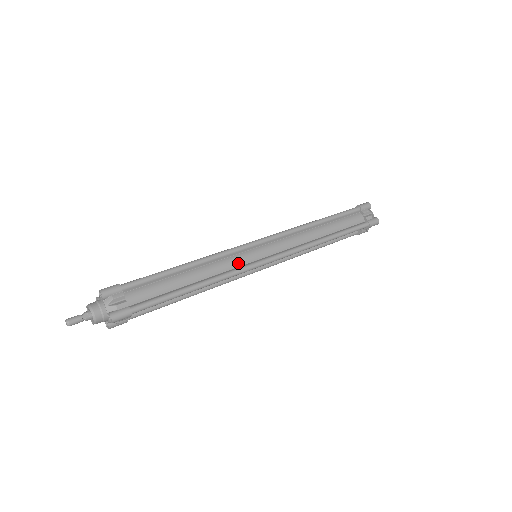
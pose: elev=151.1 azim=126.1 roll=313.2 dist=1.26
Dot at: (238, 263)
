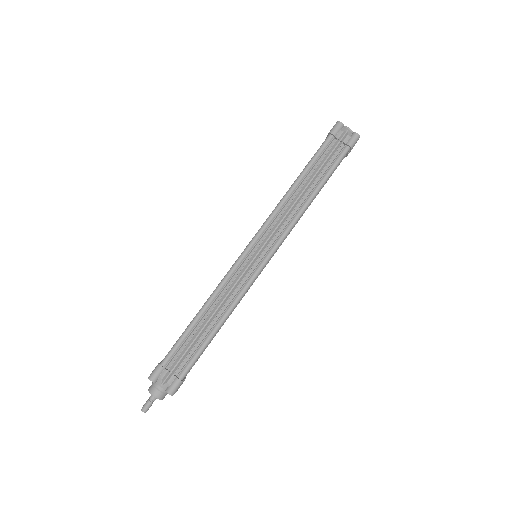
Dot at: occluded
